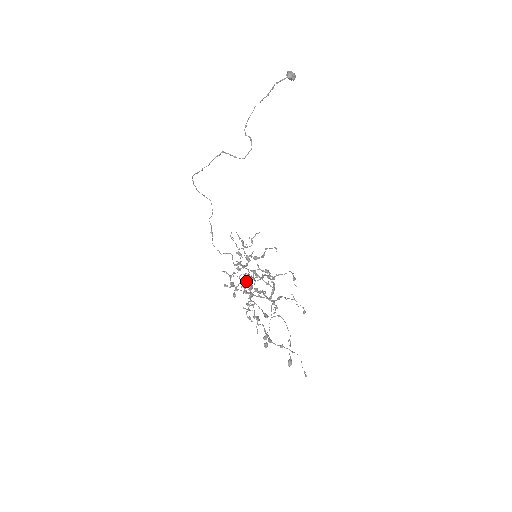
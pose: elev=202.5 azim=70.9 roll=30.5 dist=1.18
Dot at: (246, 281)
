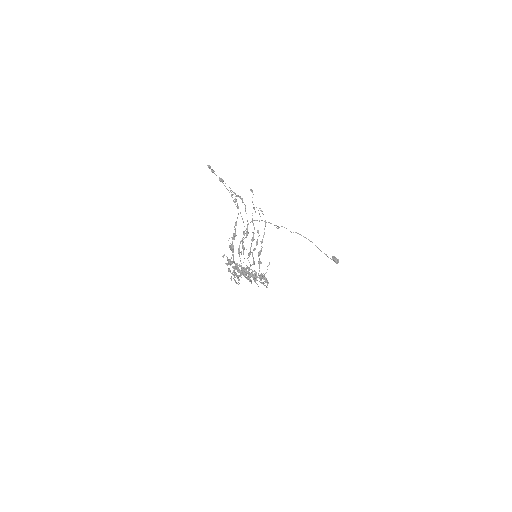
Dot at: (244, 276)
